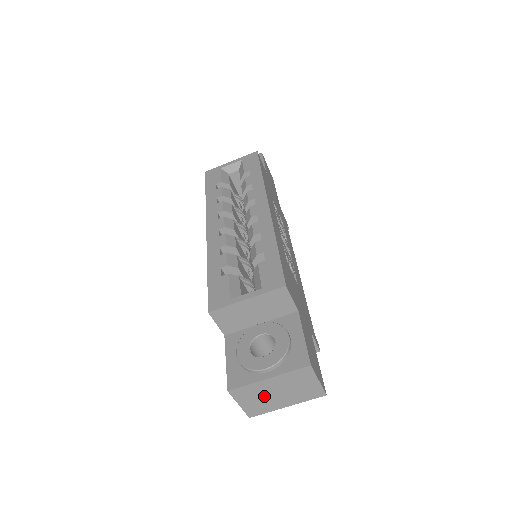
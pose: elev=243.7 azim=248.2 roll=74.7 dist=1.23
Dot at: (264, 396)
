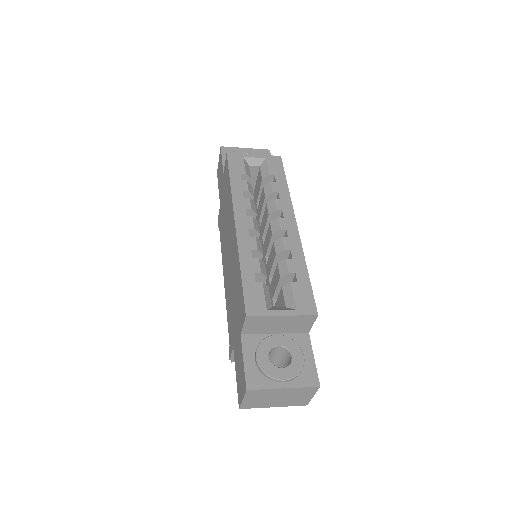
Dot at: (267, 398)
